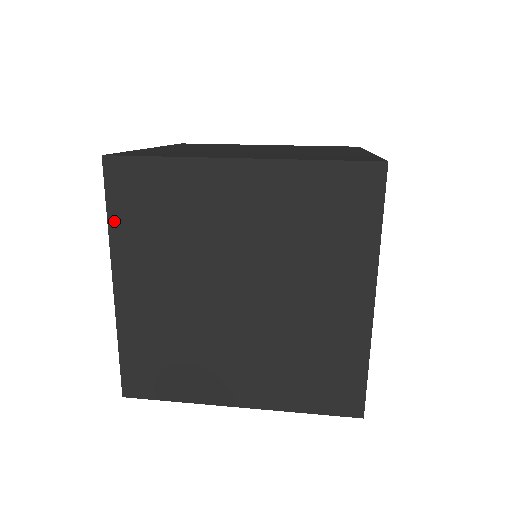
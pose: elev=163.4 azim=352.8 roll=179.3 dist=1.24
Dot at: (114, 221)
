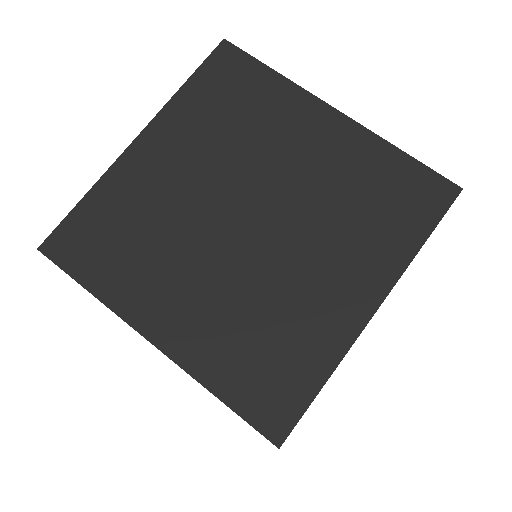
Dot at: (188, 89)
